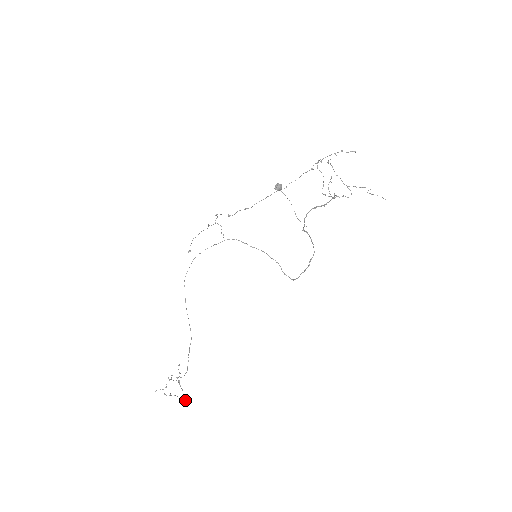
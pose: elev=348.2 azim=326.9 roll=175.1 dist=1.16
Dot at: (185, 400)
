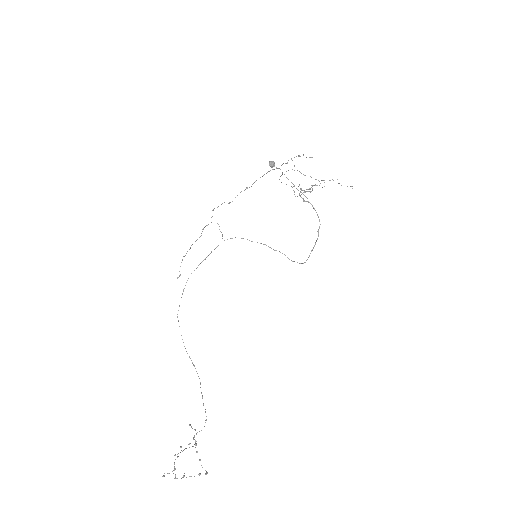
Dot at: (206, 472)
